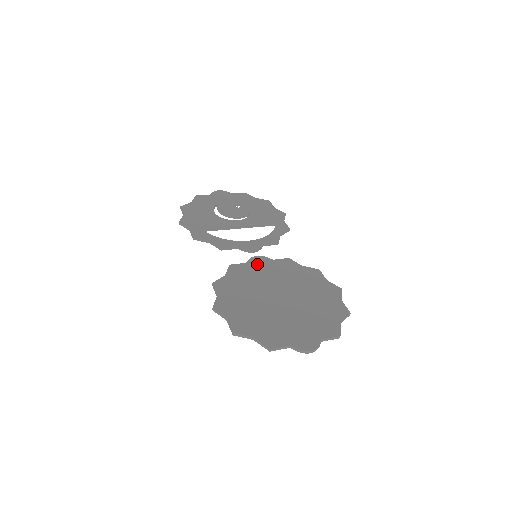
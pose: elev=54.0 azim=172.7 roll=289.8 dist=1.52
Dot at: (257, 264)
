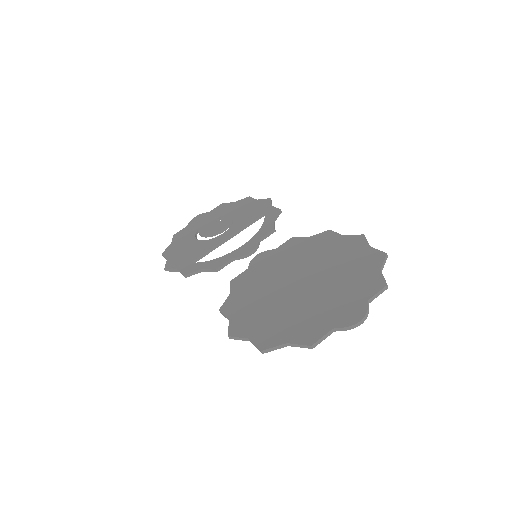
Dot at: (260, 263)
